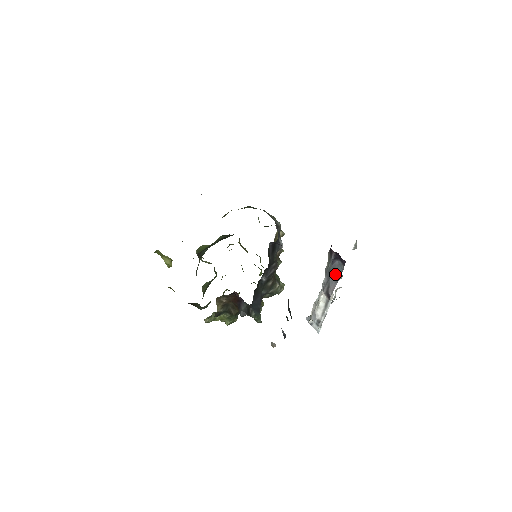
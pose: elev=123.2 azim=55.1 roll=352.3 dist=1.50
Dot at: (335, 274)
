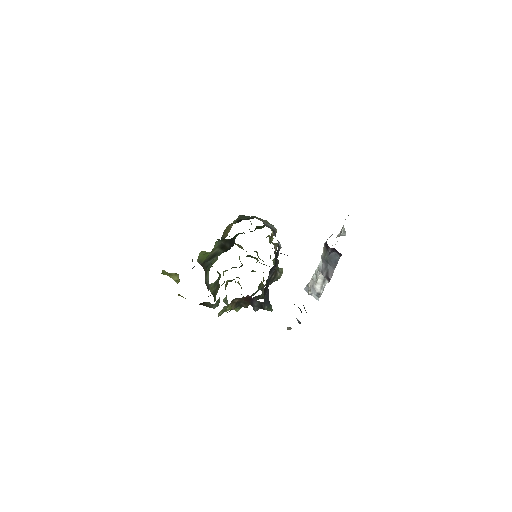
Dot at: (332, 262)
